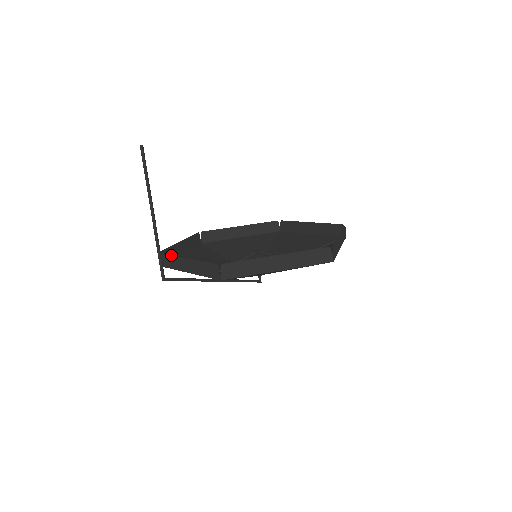
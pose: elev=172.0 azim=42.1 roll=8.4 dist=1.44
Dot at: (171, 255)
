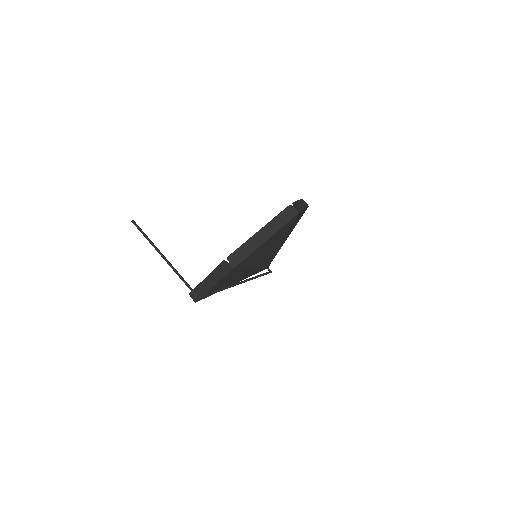
Dot at: (196, 286)
